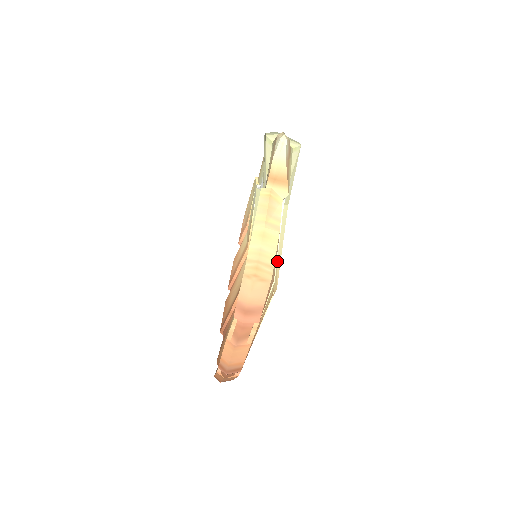
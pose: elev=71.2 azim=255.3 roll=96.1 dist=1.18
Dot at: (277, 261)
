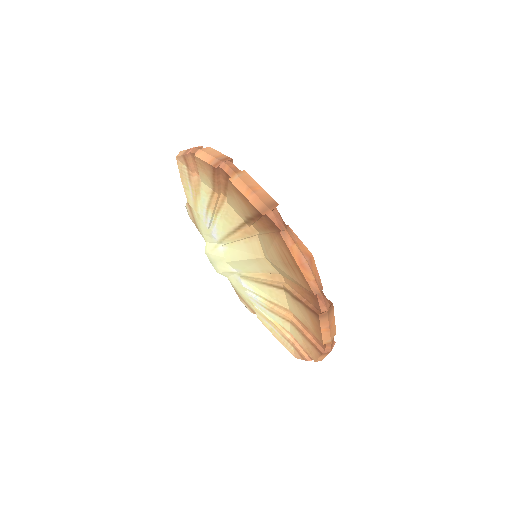
Dot at: occluded
